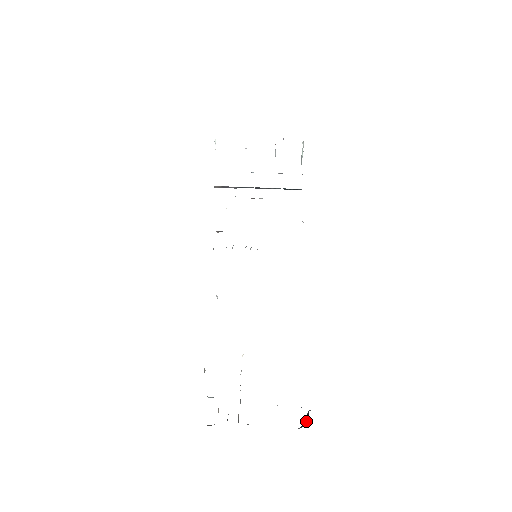
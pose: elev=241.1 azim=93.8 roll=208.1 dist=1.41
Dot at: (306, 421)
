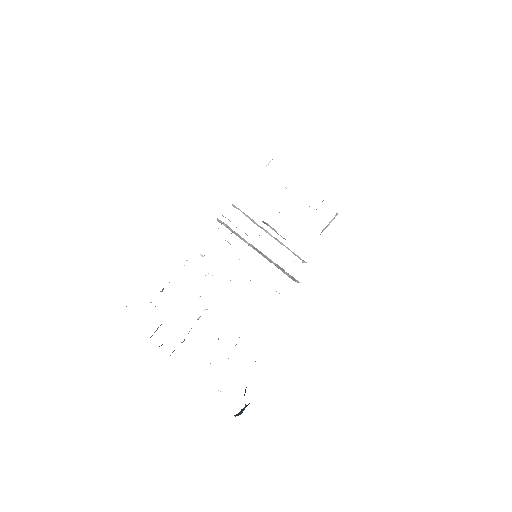
Dot at: (240, 412)
